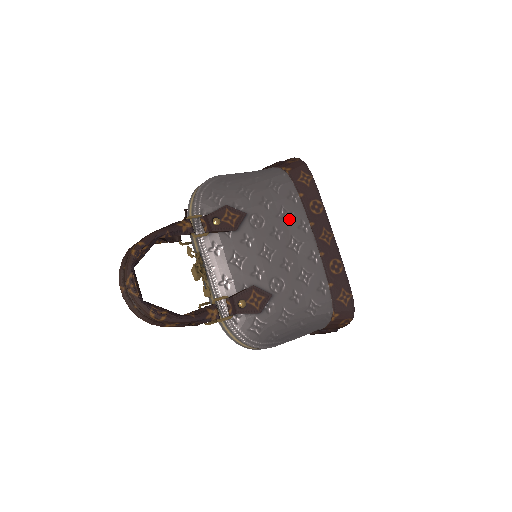
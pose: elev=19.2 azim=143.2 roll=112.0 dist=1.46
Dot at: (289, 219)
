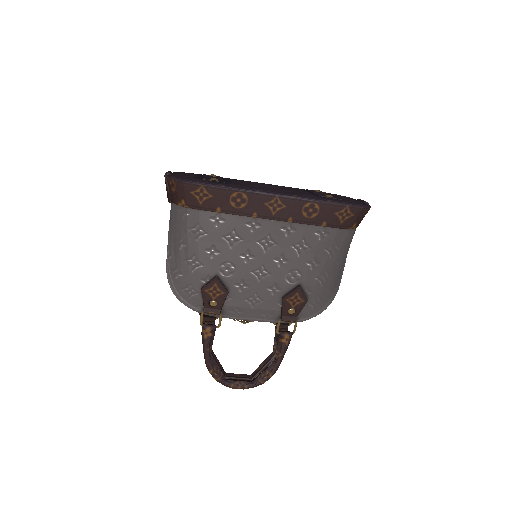
Dot at: (239, 237)
